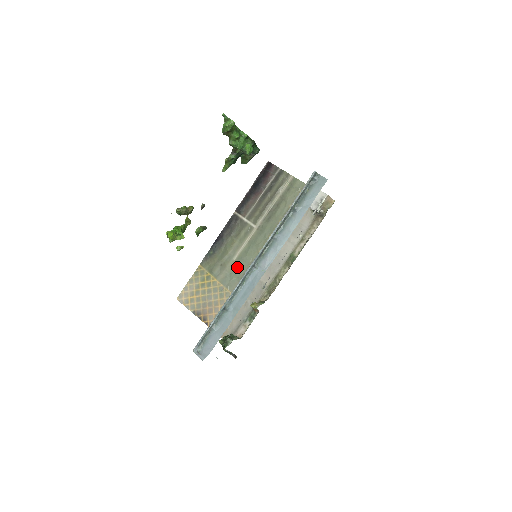
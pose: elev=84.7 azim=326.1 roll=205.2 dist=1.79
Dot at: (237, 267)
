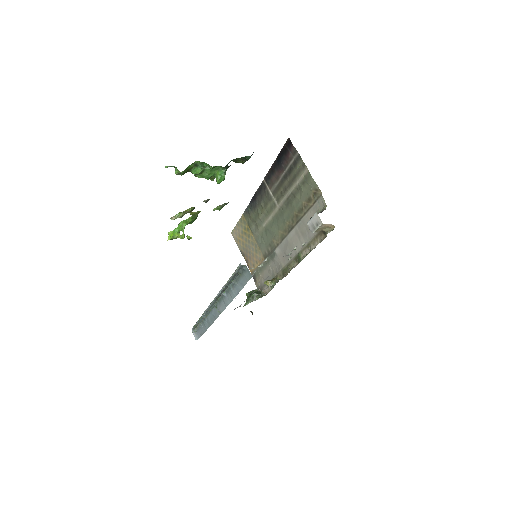
Dot at: (265, 235)
